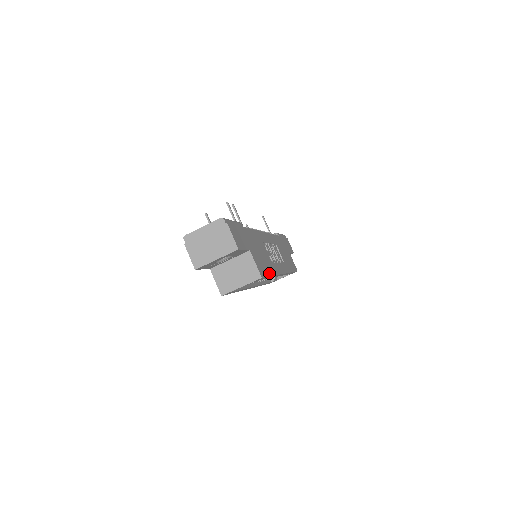
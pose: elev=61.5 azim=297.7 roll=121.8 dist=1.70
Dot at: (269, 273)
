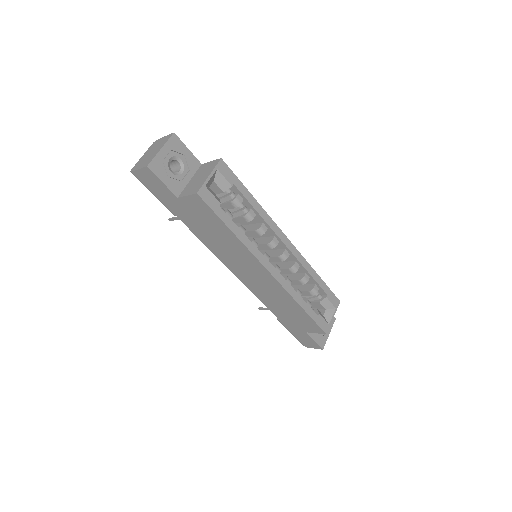
Dot at: (244, 190)
